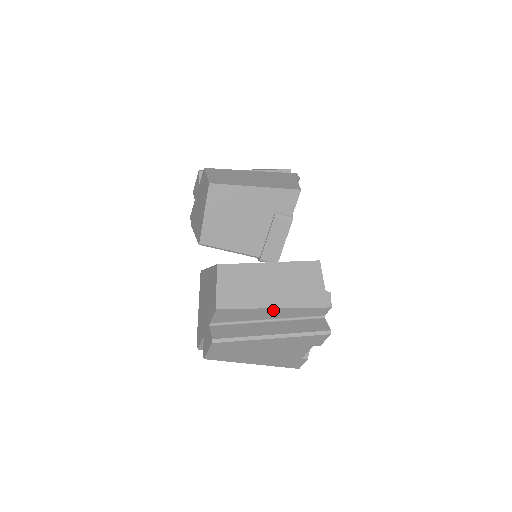
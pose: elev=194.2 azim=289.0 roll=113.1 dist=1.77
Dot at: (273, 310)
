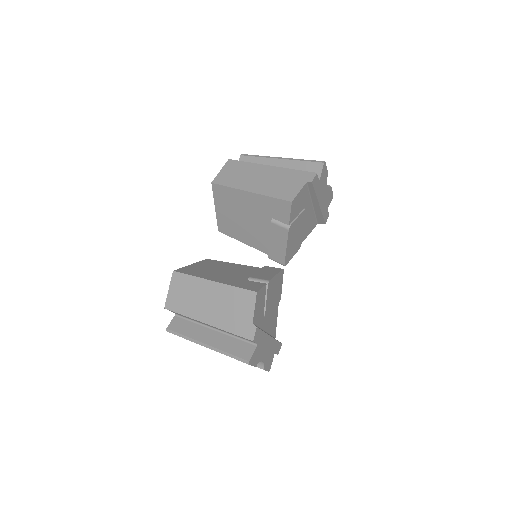
Dot at: (207, 324)
